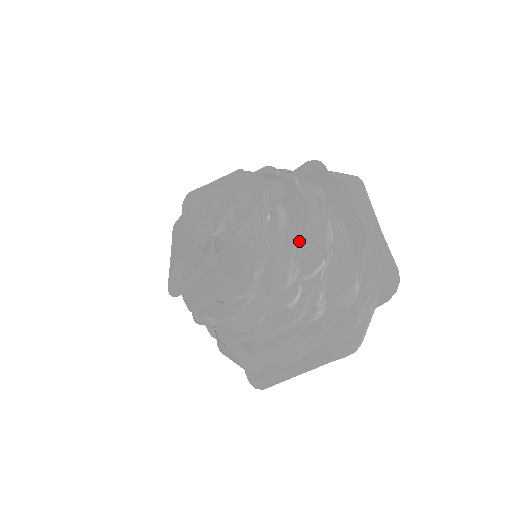
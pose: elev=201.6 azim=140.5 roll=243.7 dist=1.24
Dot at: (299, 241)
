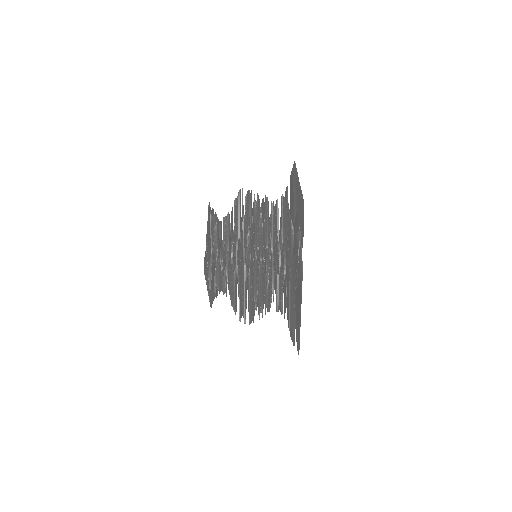
Dot at: (234, 224)
